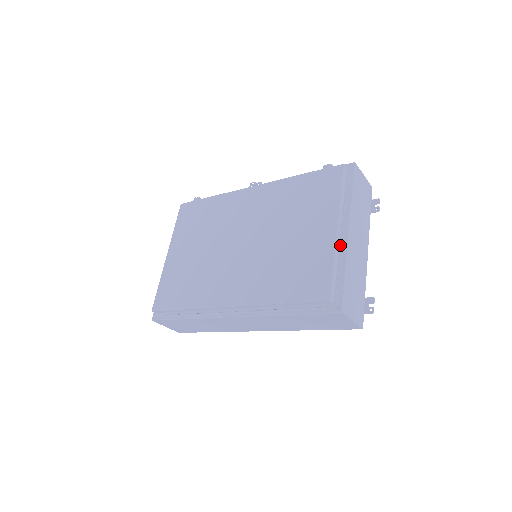
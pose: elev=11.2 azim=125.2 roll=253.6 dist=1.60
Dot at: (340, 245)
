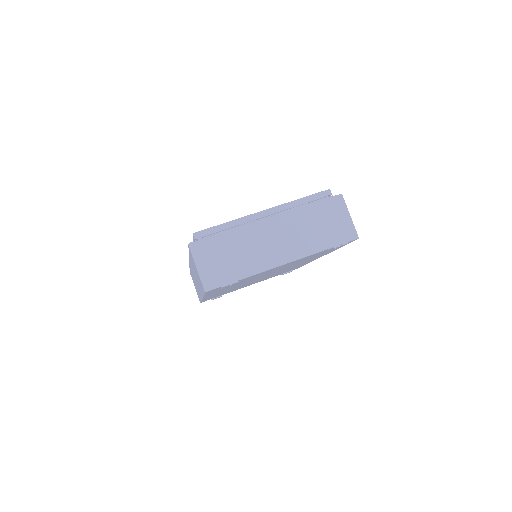
Dot at: (250, 220)
